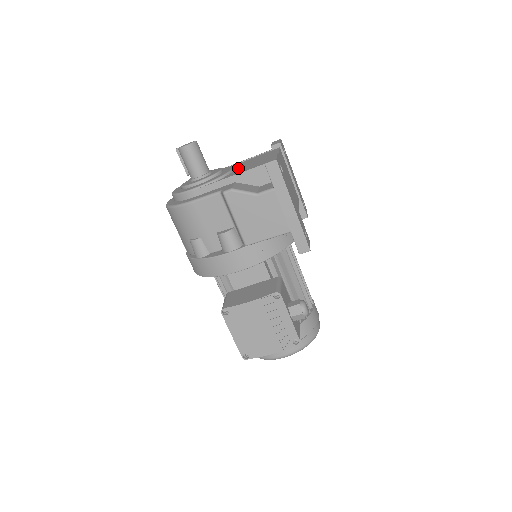
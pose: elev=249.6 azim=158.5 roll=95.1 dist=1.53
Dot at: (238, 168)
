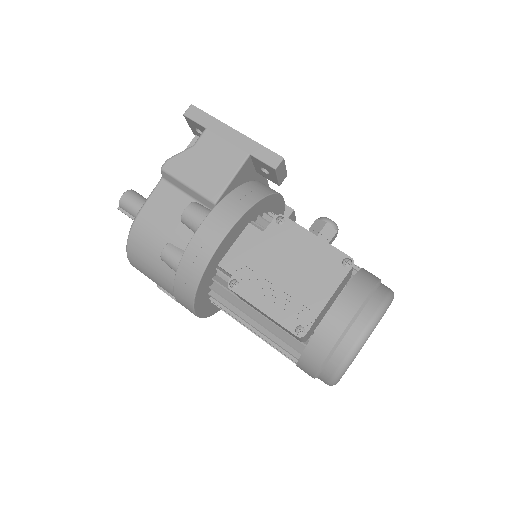
Dot at: occluded
